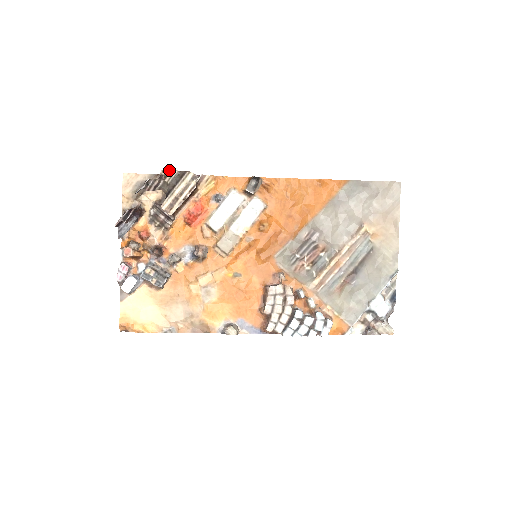
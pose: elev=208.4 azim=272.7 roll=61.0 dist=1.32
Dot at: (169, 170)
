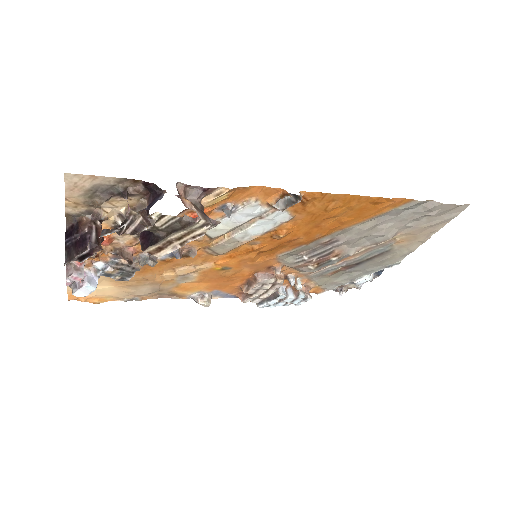
Dot at: occluded
